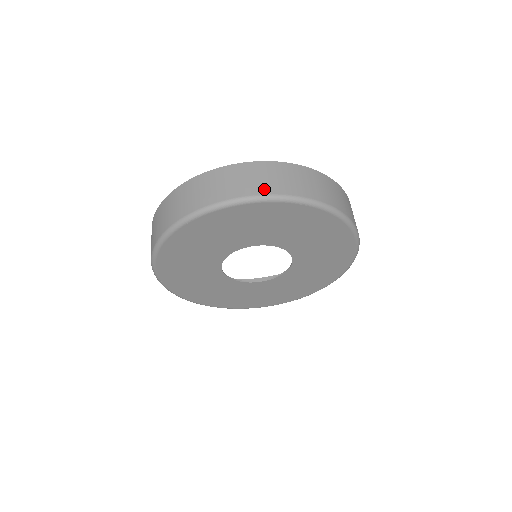
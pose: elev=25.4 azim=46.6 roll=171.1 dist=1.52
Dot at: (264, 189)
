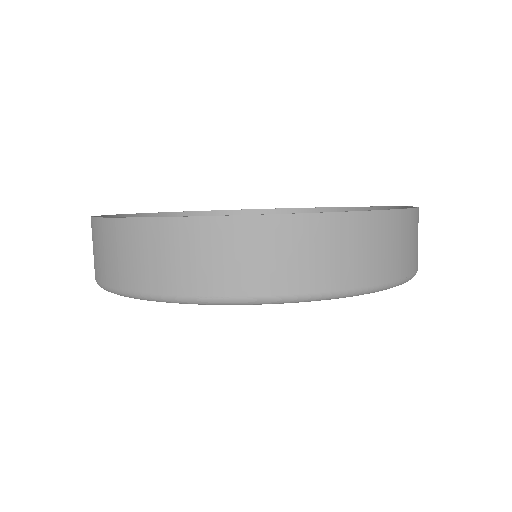
Dot at: (213, 285)
